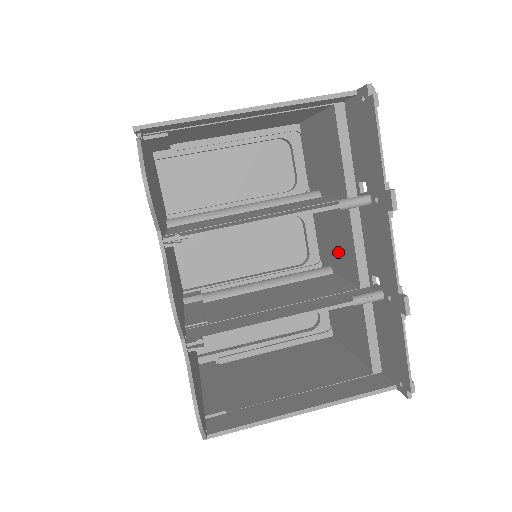
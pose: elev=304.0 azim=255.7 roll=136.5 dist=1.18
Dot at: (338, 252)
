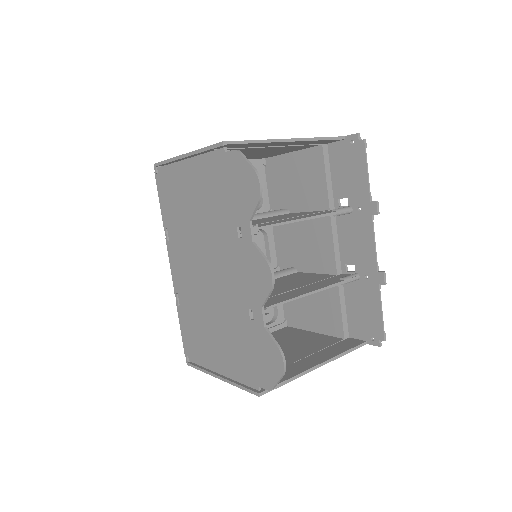
Dot at: (309, 253)
